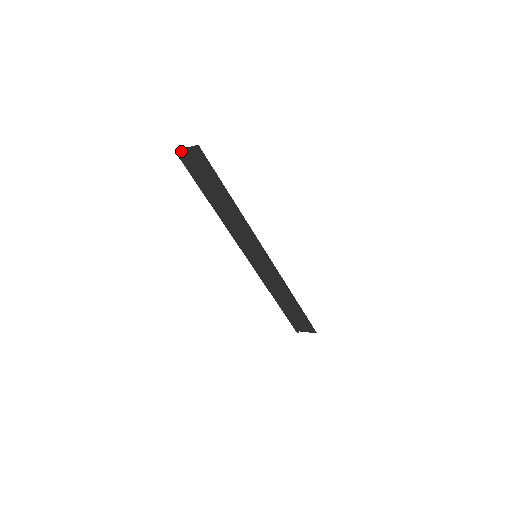
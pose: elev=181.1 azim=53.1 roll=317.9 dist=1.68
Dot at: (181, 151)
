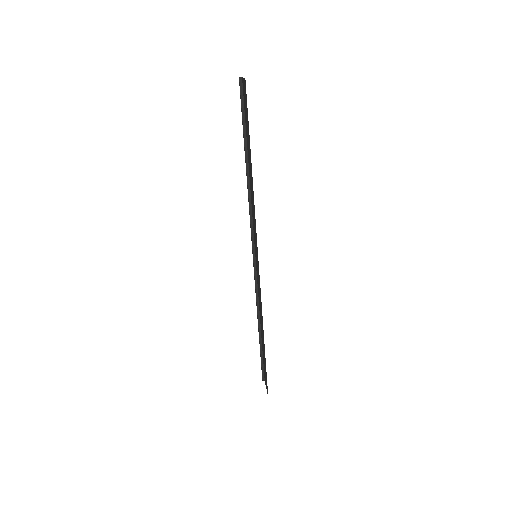
Dot at: occluded
